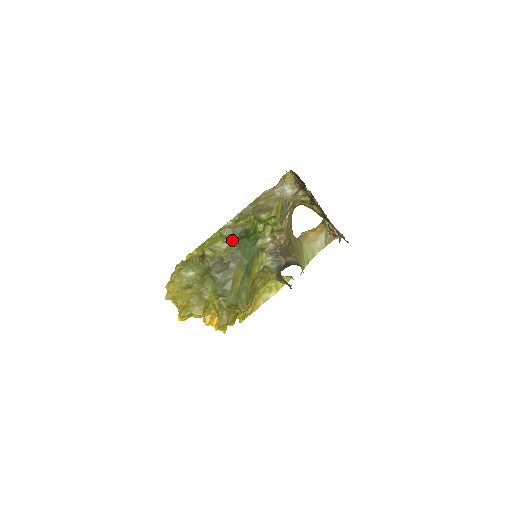
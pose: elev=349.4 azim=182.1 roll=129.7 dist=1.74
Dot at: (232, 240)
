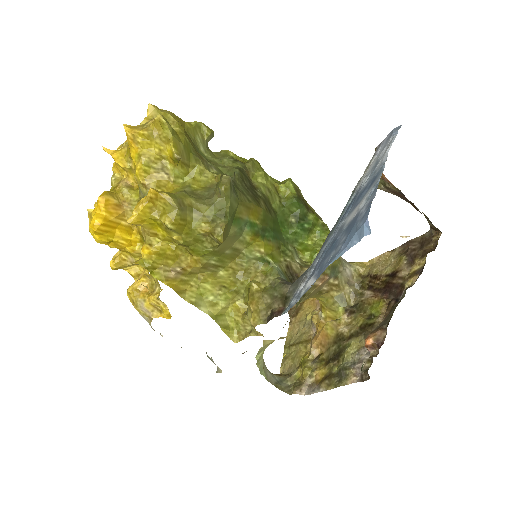
Dot at: (285, 199)
